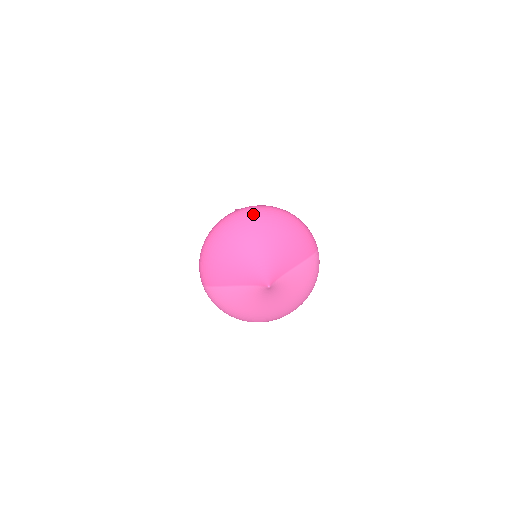
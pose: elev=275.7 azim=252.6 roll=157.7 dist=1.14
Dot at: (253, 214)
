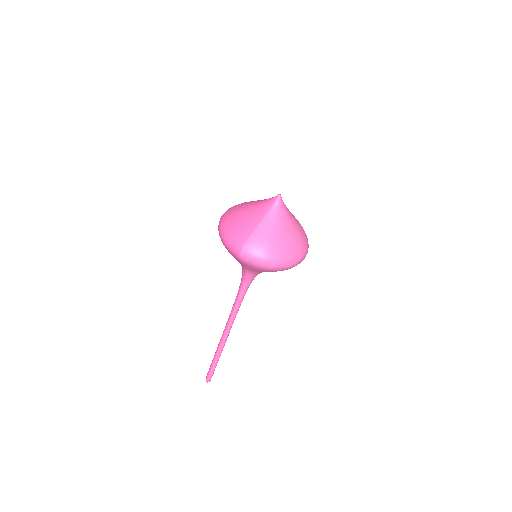
Dot at: occluded
